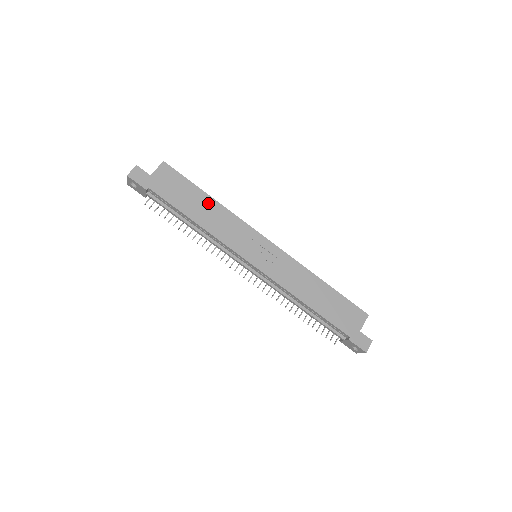
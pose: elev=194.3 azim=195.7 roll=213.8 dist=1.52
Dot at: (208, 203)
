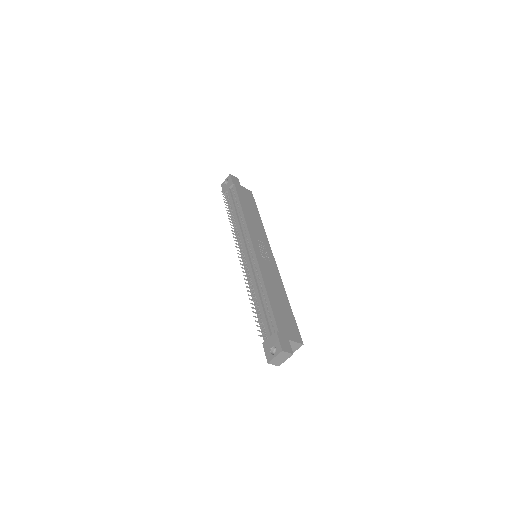
Dot at: (256, 216)
